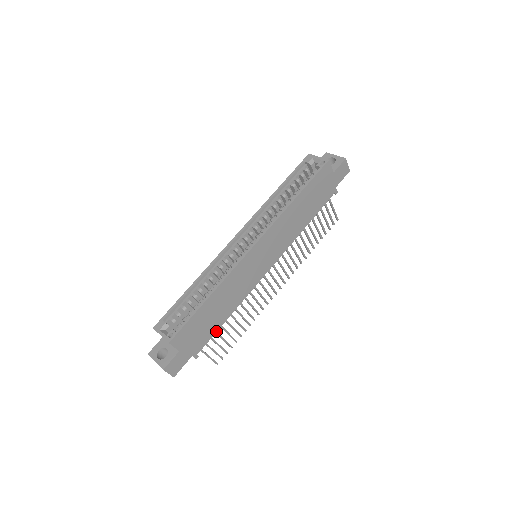
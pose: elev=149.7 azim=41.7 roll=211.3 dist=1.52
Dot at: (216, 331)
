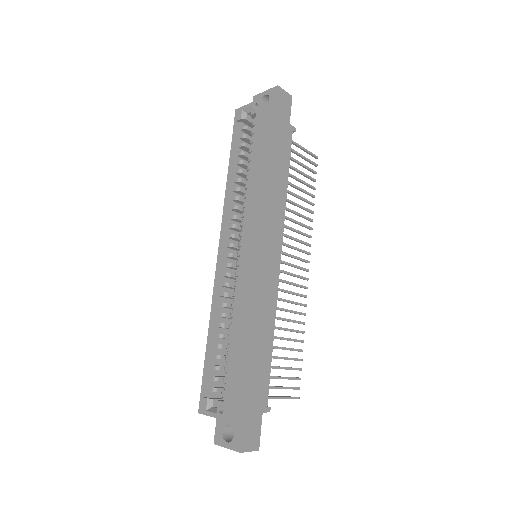
Dot at: (270, 367)
